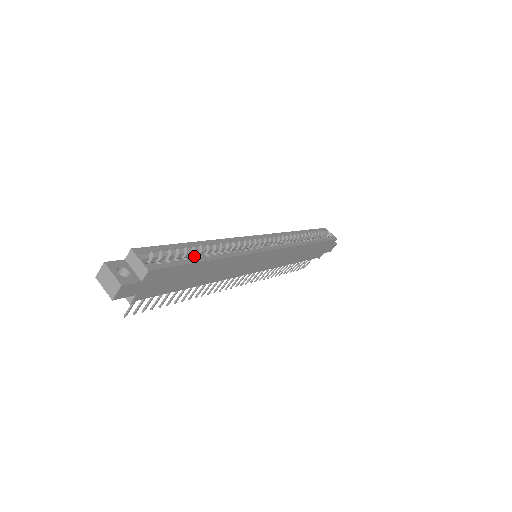
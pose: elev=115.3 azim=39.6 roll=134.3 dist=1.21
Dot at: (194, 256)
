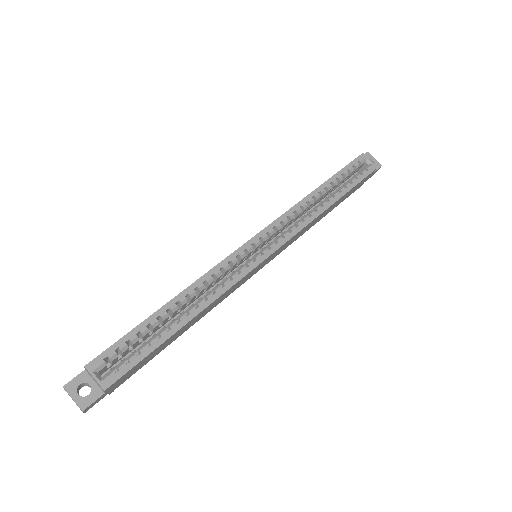
Dot at: (160, 333)
